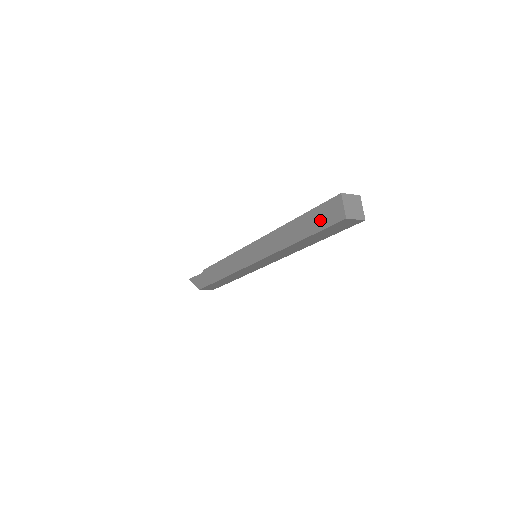
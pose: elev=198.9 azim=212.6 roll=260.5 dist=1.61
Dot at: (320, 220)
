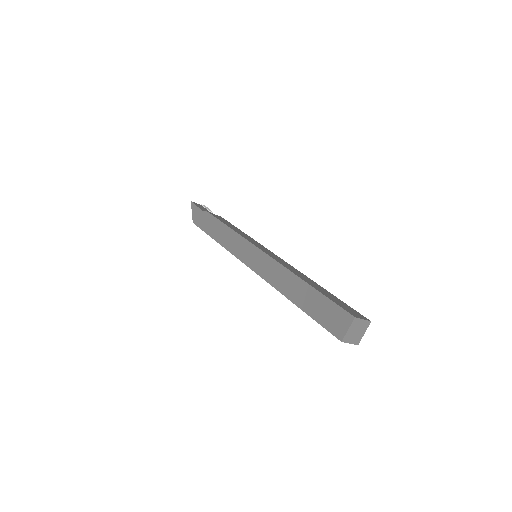
Dot at: (322, 313)
